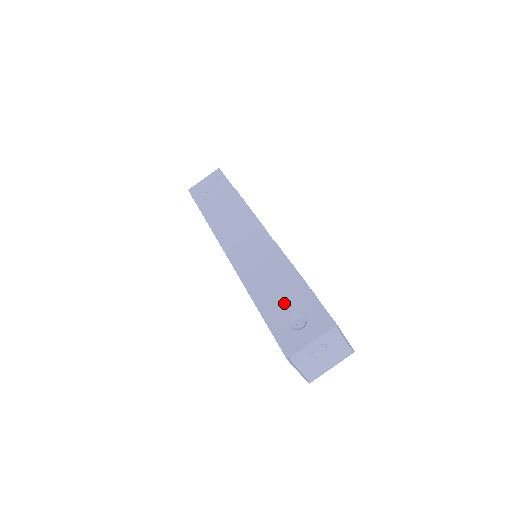
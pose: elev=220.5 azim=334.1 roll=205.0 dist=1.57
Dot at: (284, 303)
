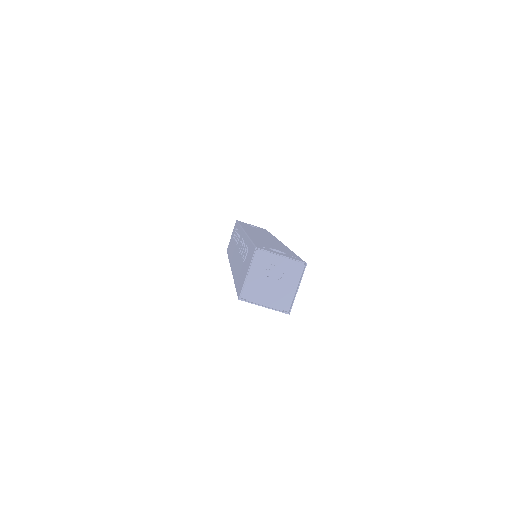
Dot at: (273, 247)
